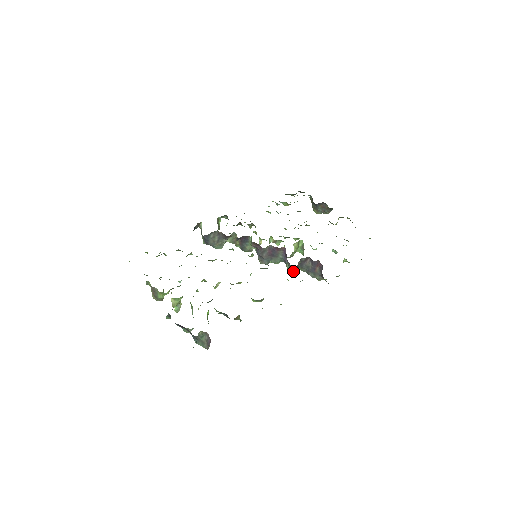
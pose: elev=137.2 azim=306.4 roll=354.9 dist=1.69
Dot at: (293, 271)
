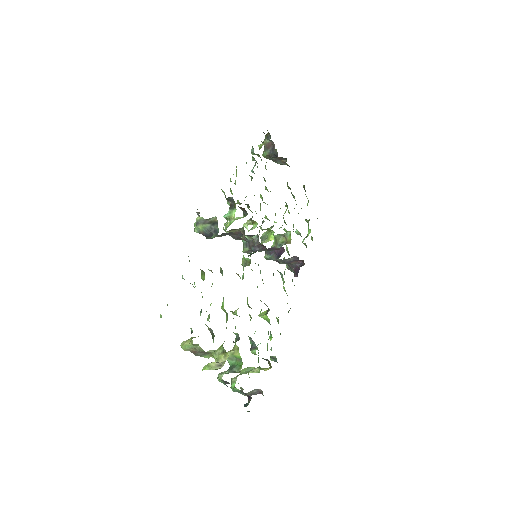
Dot at: occluded
